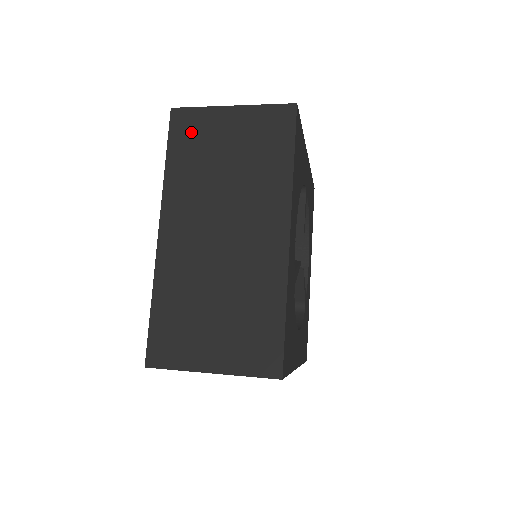
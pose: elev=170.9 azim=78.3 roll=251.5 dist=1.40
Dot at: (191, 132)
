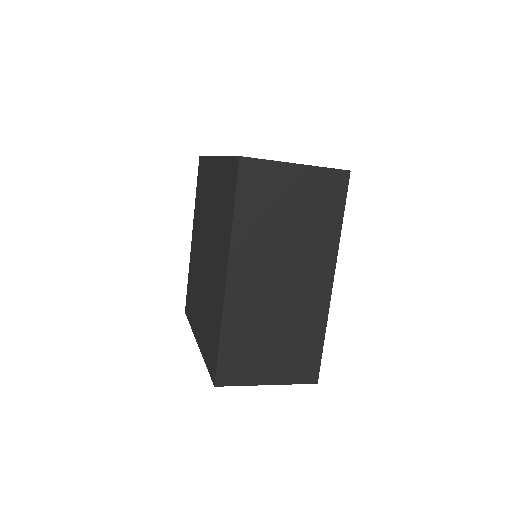
Dot at: (259, 185)
